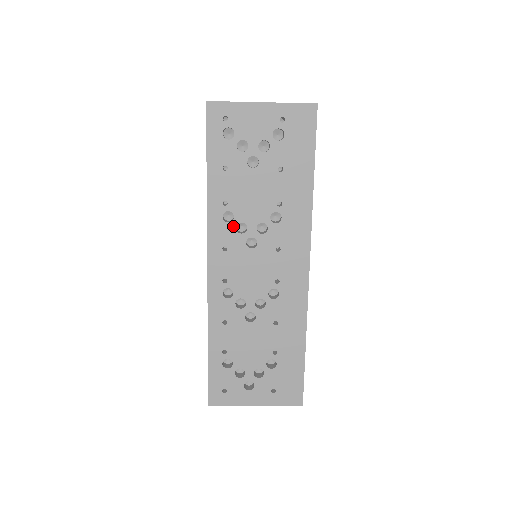
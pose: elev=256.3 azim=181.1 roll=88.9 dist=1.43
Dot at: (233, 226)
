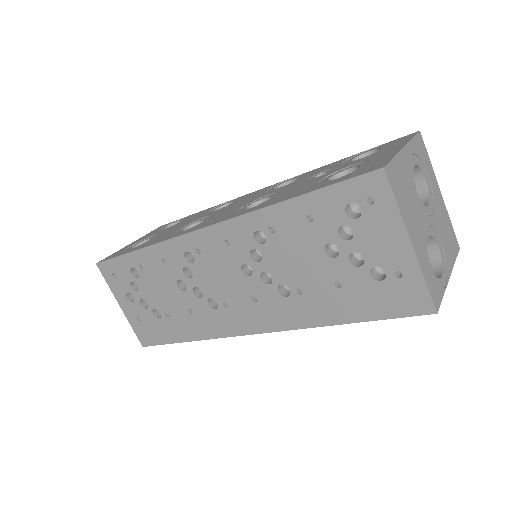
Dot at: (253, 245)
